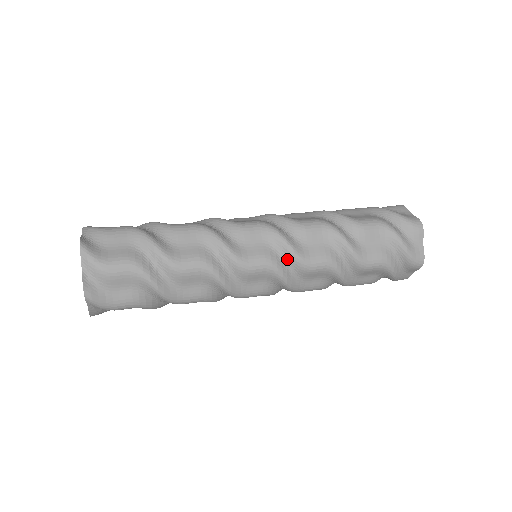
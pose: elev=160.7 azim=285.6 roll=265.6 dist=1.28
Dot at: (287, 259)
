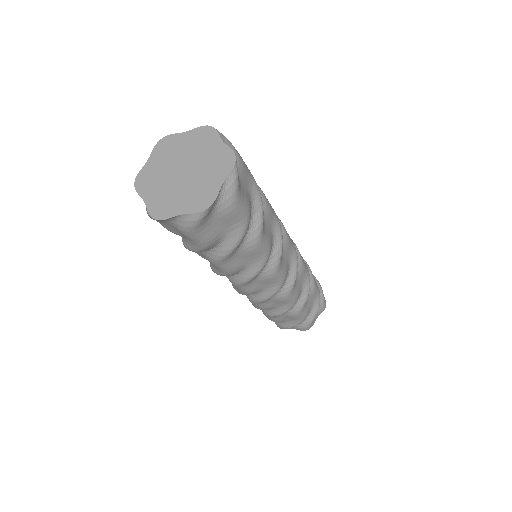
Dot at: occluded
